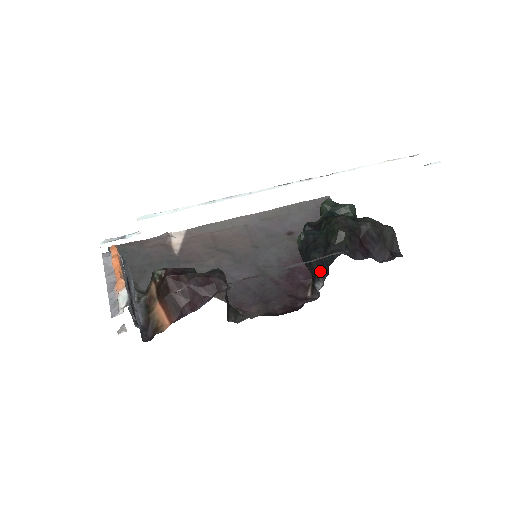
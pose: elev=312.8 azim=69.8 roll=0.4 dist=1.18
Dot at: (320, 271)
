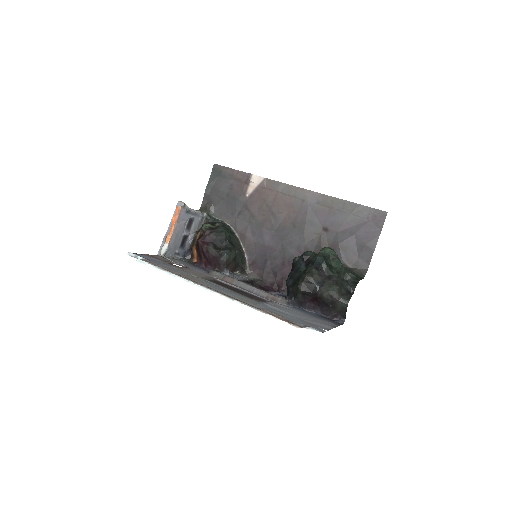
Dot at: occluded
